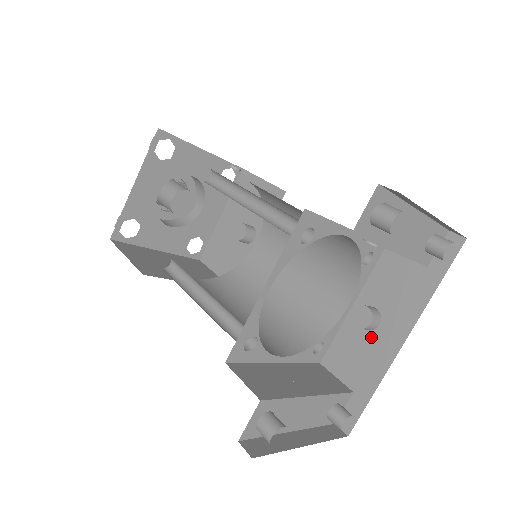
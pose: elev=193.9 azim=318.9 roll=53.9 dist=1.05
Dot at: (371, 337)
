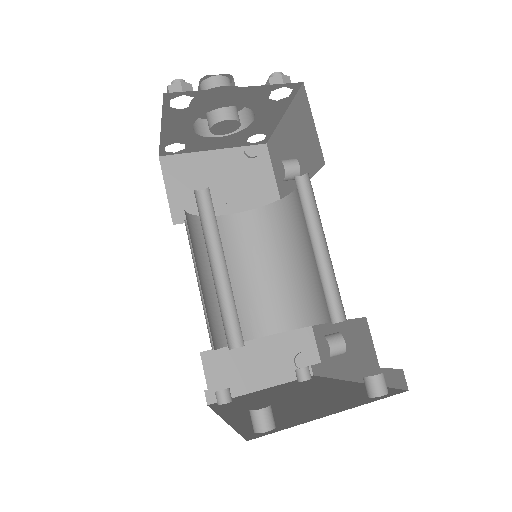
Dot at: occluded
